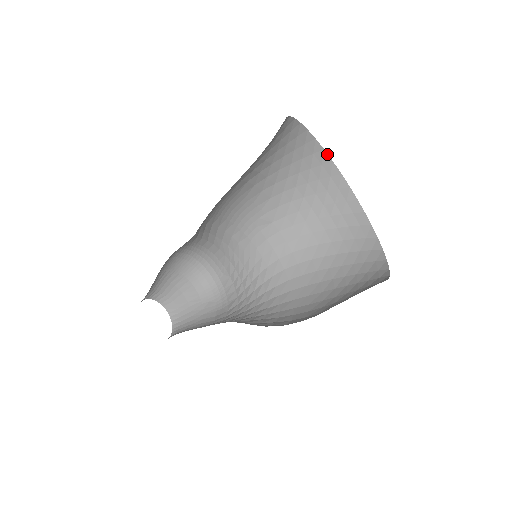
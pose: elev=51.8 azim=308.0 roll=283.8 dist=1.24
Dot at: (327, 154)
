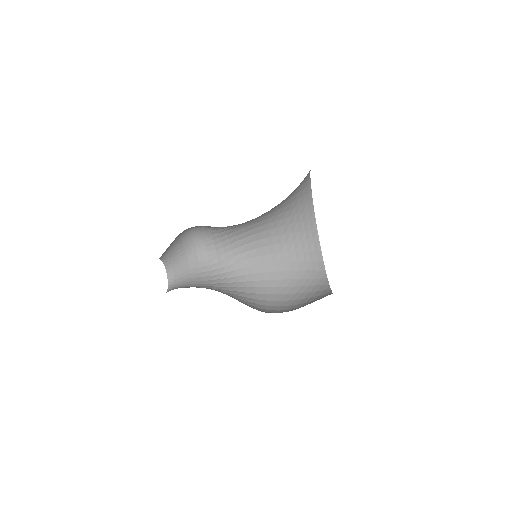
Dot at: occluded
